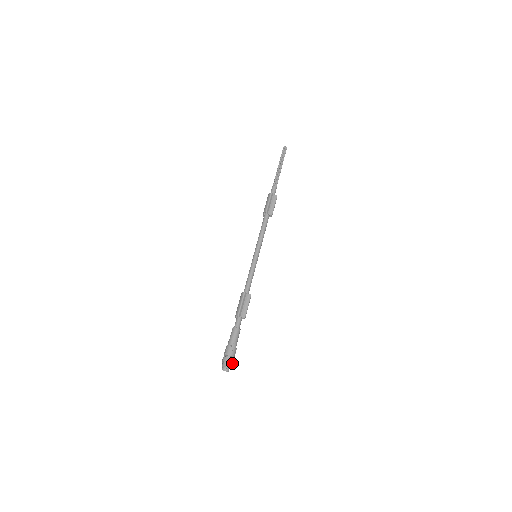
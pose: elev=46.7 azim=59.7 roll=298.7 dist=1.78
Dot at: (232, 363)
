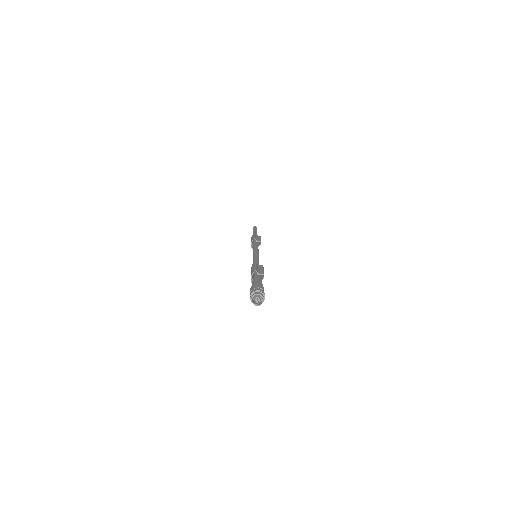
Dot at: (264, 294)
